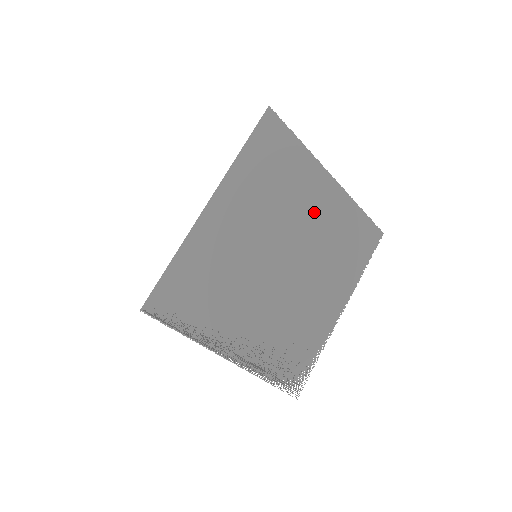
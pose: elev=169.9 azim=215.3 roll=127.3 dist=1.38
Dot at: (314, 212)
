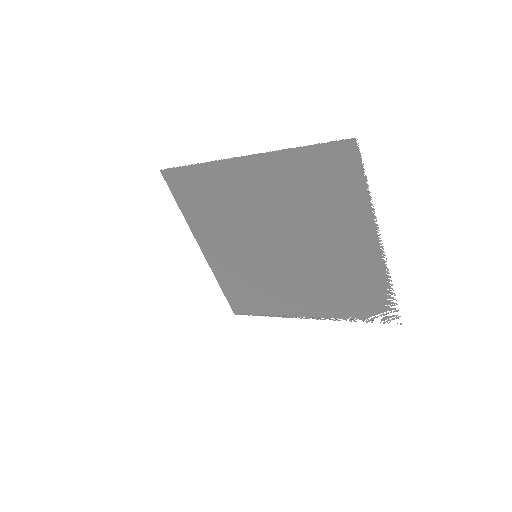
Dot at: (260, 196)
